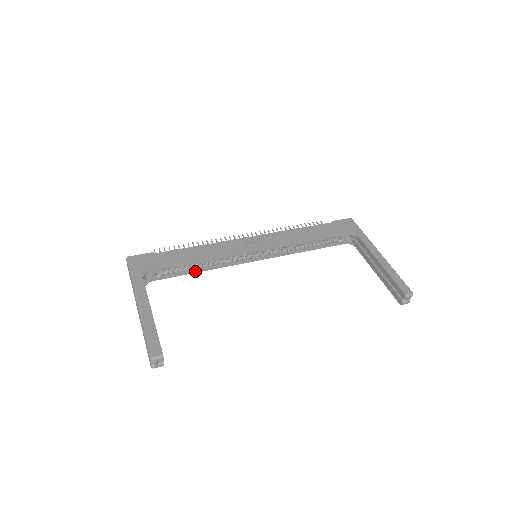
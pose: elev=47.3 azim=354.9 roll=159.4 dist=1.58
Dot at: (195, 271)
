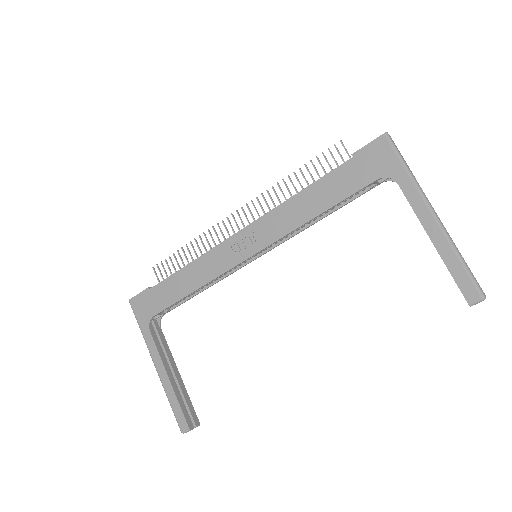
Dot at: (198, 293)
